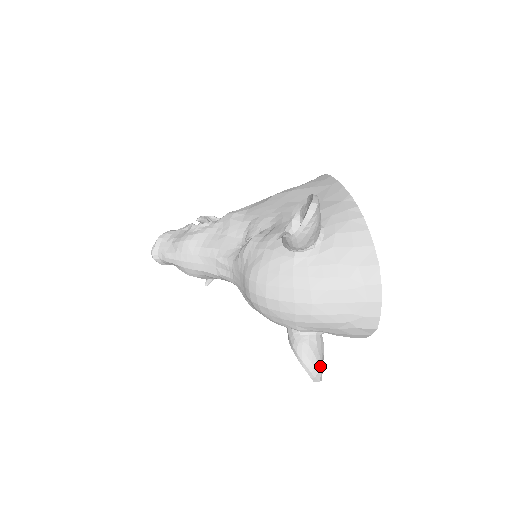
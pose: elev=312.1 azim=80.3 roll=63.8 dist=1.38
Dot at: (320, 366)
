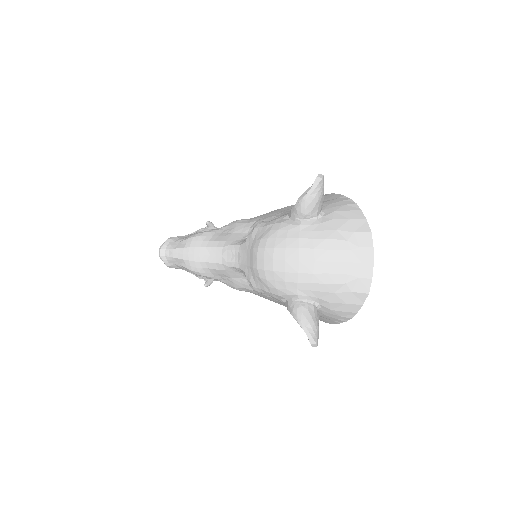
Dot at: (317, 330)
